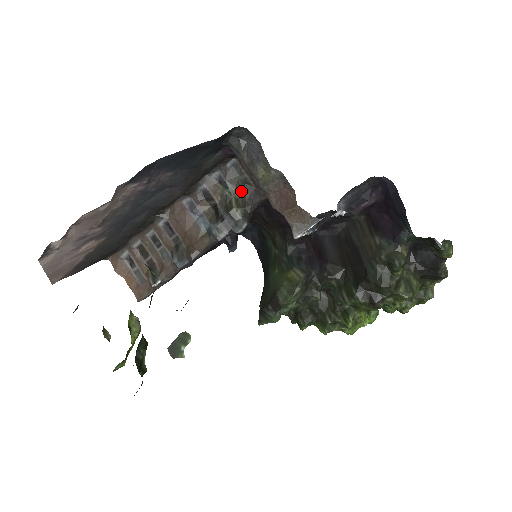
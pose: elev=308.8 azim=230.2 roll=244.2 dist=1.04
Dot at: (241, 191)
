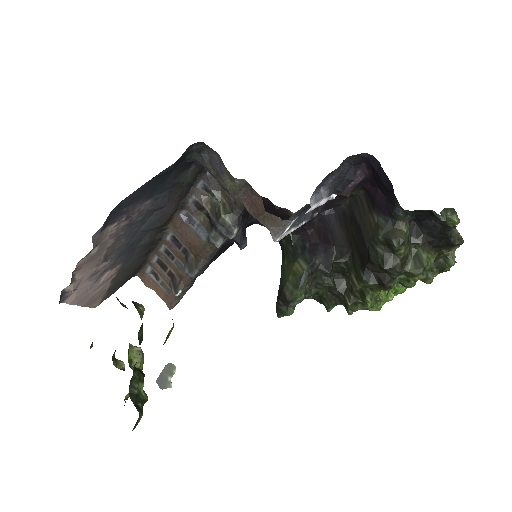
Dot at: (226, 196)
